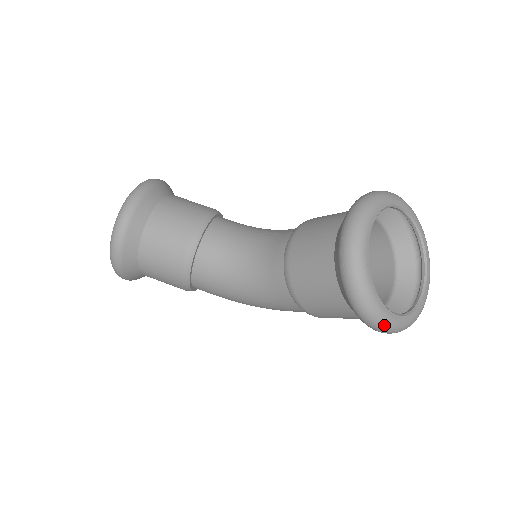
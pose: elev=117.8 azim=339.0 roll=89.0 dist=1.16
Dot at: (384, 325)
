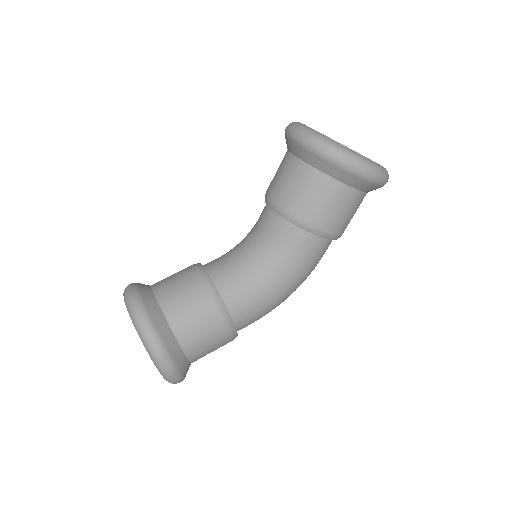
Dot at: (378, 169)
